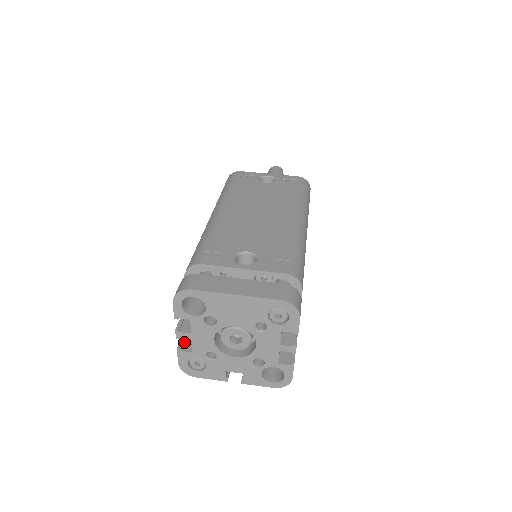
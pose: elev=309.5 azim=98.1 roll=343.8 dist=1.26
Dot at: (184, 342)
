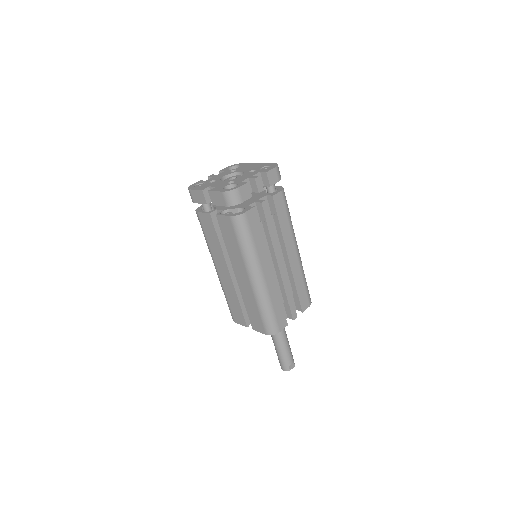
Dot at: occluded
